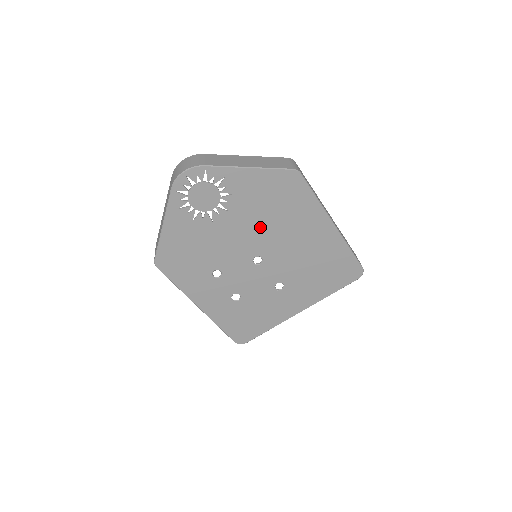
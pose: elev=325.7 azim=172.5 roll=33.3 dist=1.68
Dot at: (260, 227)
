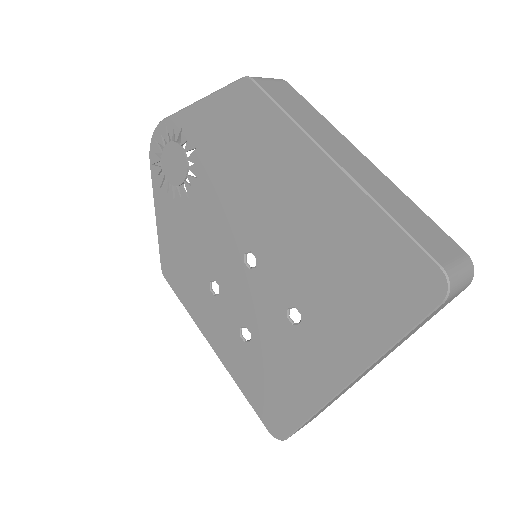
Dot at: (236, 196)
